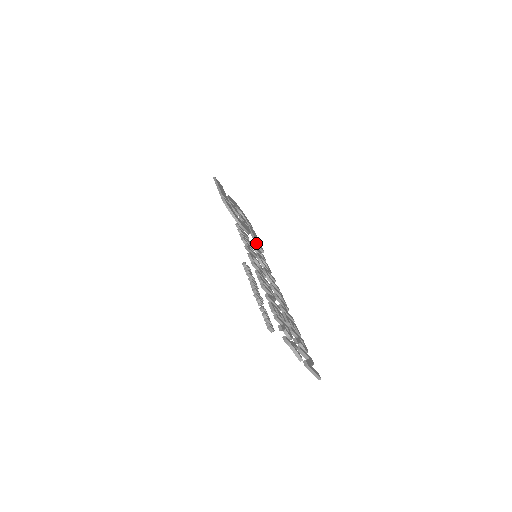
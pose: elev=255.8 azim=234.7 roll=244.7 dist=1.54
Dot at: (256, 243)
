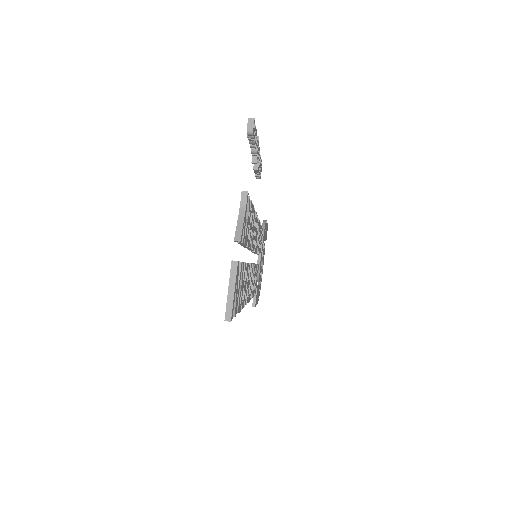
Dot at: (256, 288)
